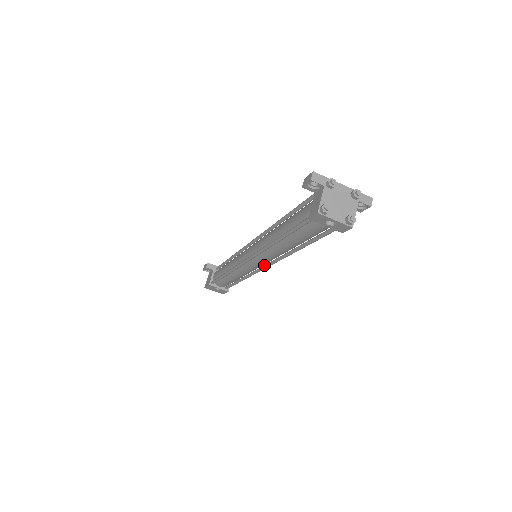
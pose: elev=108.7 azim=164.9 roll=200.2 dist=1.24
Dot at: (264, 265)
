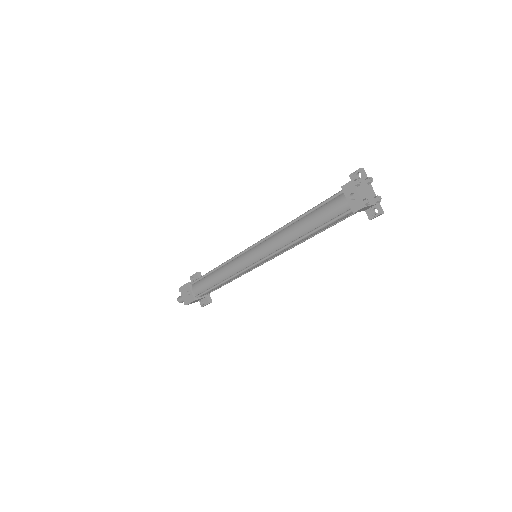
Dot at: (258, 260)
